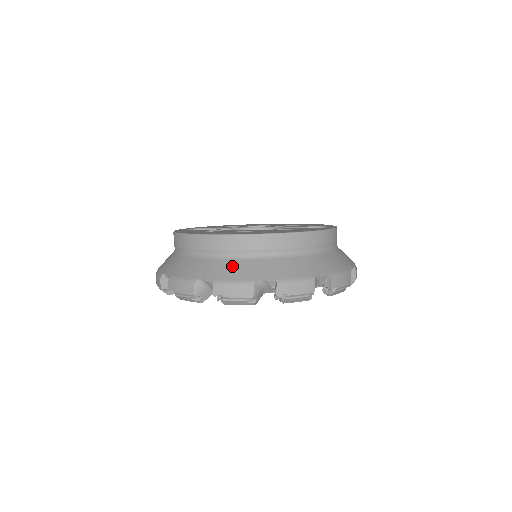
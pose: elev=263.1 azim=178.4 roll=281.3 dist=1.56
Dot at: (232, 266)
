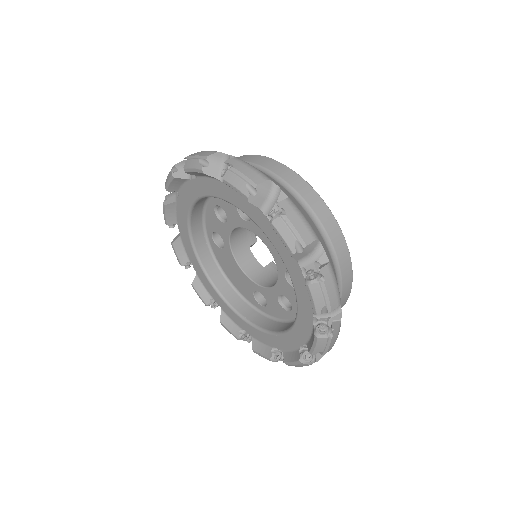
Dot at: occluded
